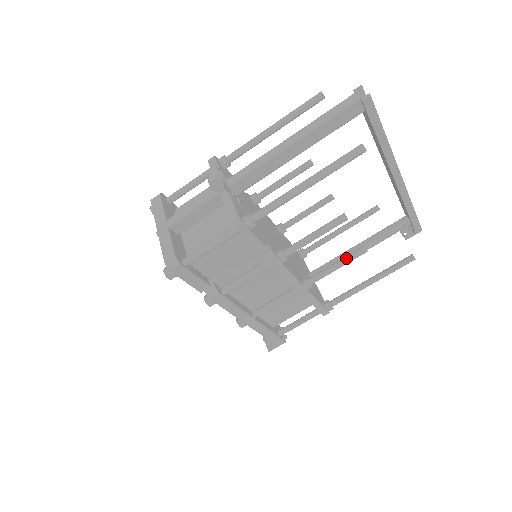
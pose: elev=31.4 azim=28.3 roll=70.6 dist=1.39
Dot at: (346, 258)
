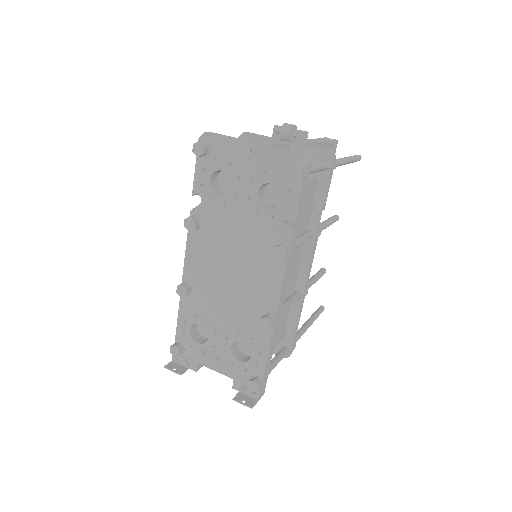
Dot at: (318, 273)
